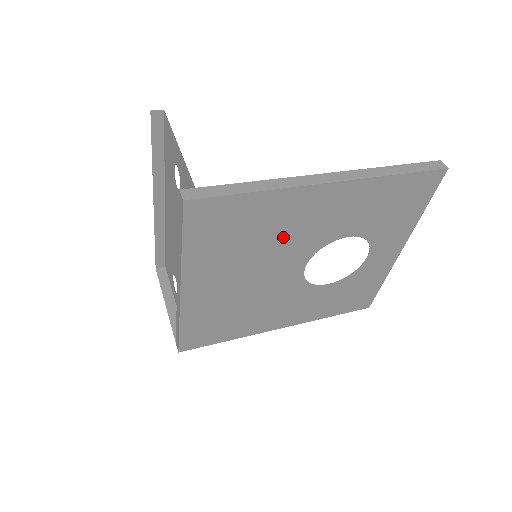
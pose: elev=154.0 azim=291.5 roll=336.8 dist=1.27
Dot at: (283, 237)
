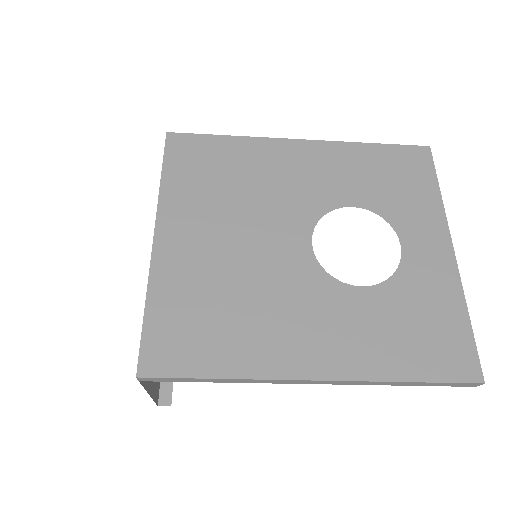
Dot at: (268, 189)
